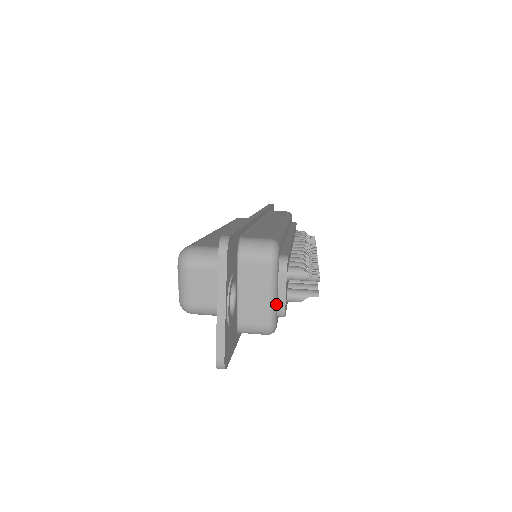
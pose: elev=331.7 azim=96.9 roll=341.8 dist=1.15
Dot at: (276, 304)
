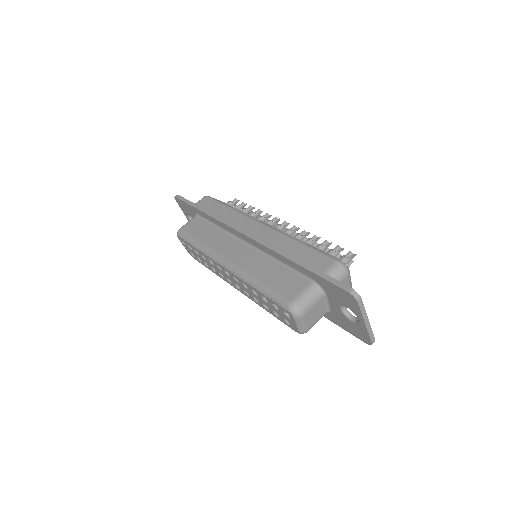
Dot at: occluded
